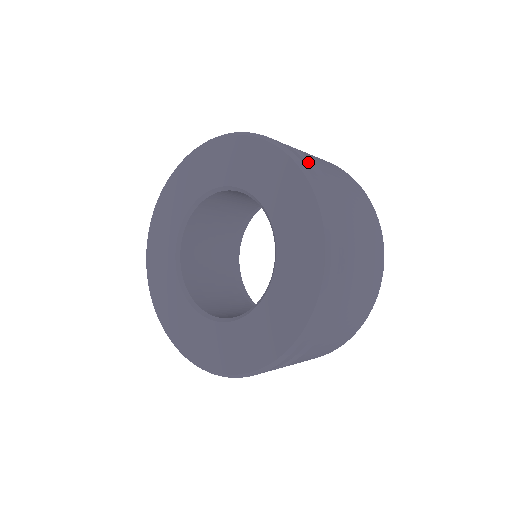
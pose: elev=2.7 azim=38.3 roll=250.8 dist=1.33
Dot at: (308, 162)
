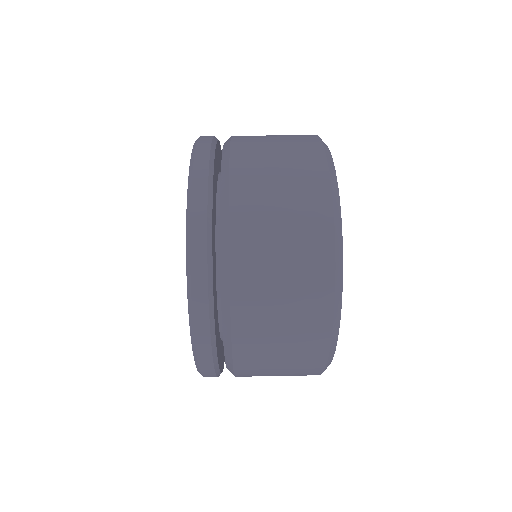
Dot at: (226, 179)
